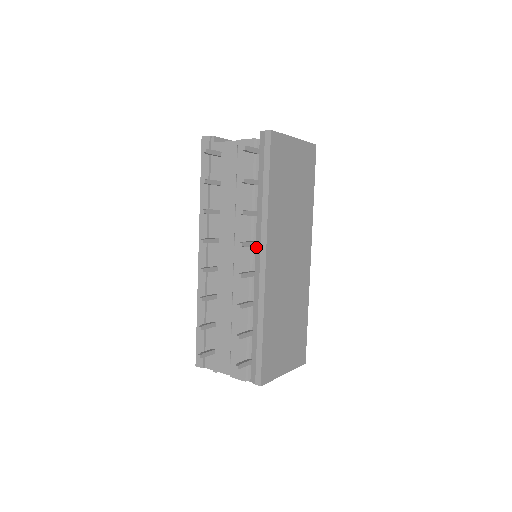
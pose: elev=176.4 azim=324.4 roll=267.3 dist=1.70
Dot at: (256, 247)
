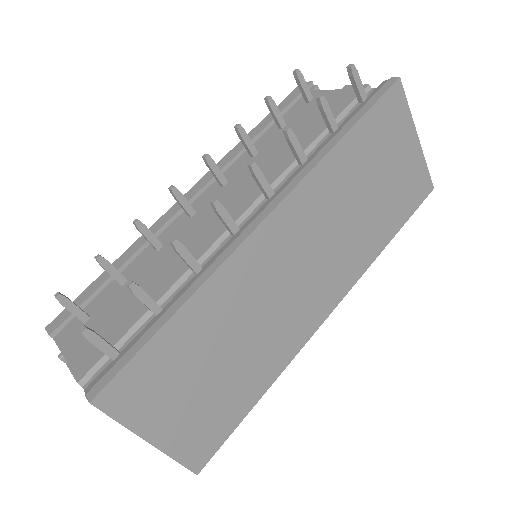
Dot at: (268, 199)
